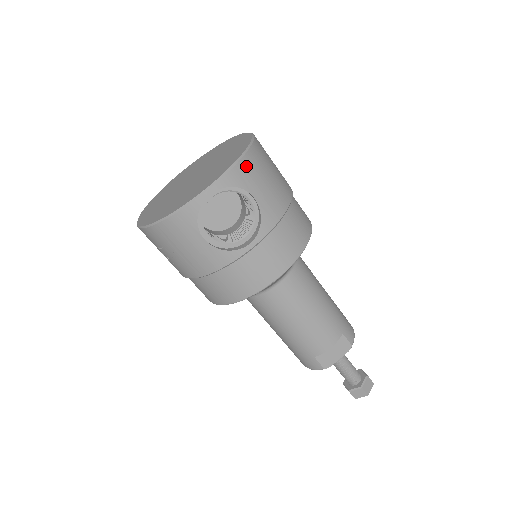
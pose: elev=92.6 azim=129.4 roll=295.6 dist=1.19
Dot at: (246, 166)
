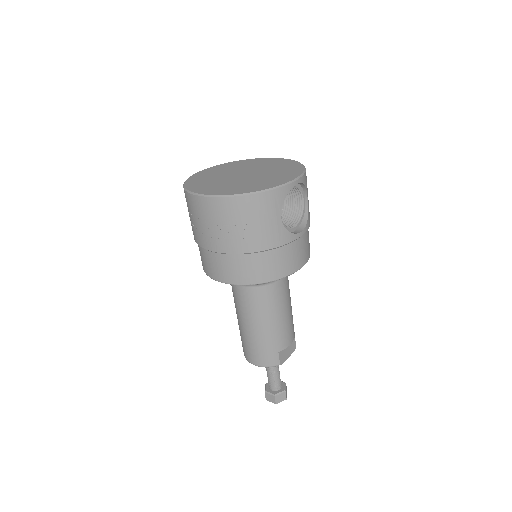
Dot at: occluded
